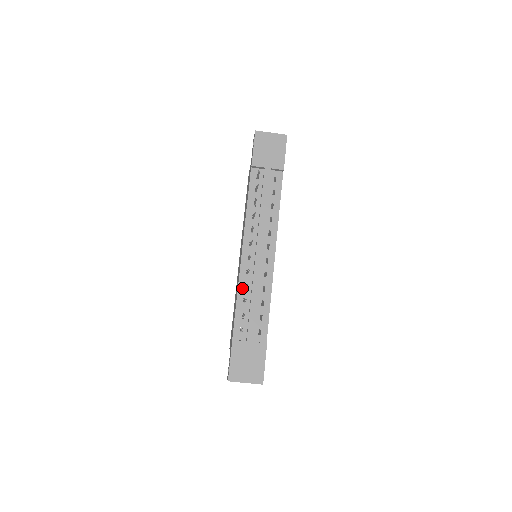
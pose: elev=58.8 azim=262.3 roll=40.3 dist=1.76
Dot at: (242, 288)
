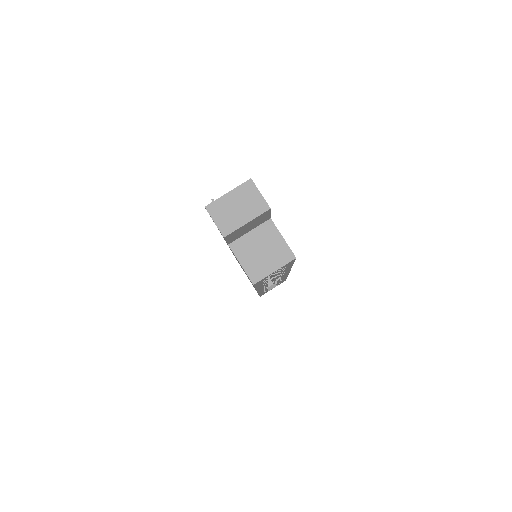
Dot at: occluded
